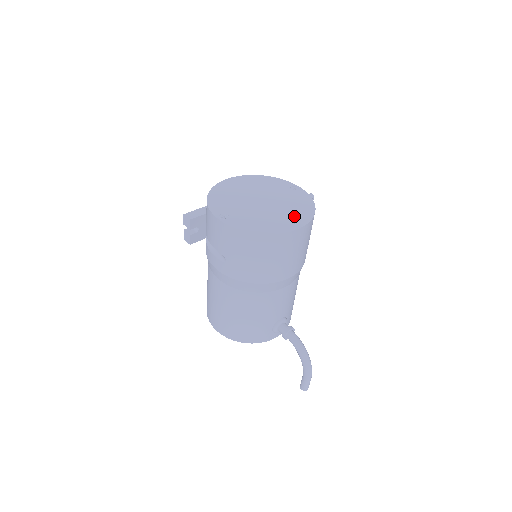
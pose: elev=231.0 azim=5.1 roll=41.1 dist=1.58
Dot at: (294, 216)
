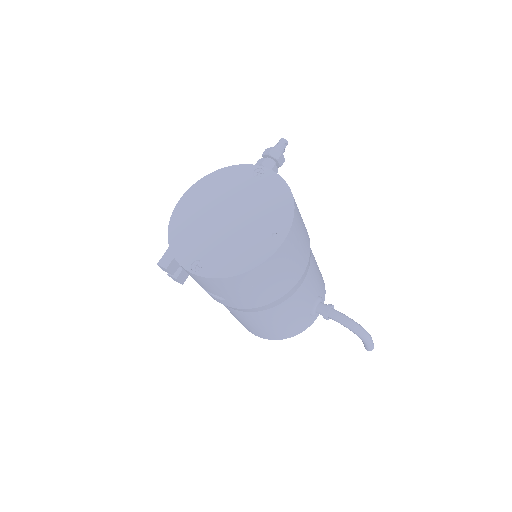
Dot at: (272, 222)
